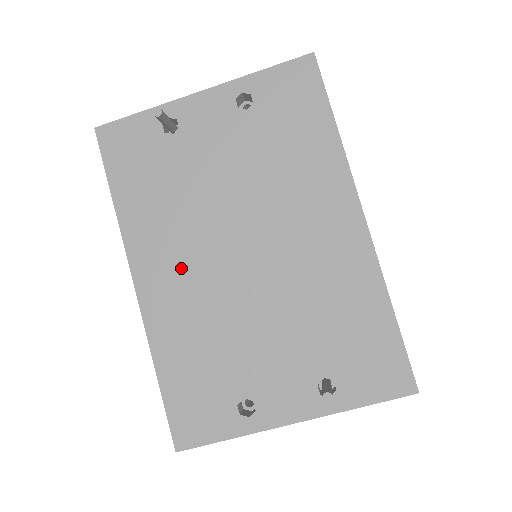
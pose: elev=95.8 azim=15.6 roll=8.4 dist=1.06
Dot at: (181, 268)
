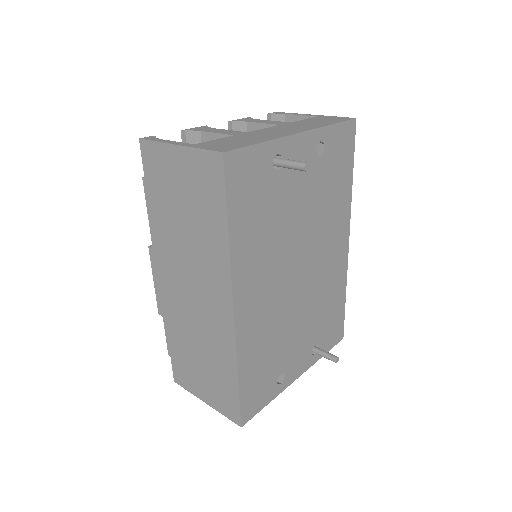
Dot at: (265, 290)
